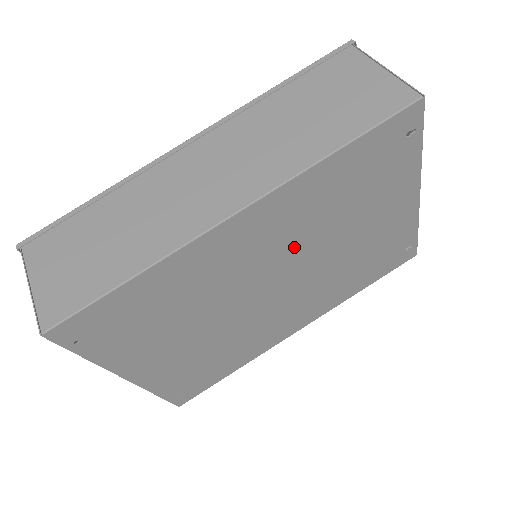
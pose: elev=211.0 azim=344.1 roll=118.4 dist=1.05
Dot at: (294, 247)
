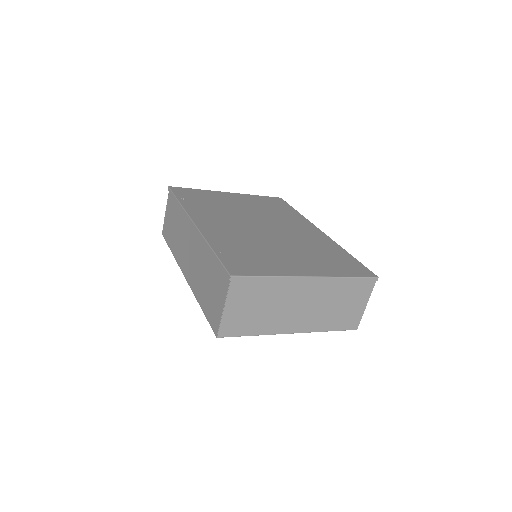
Dot at: occluded
